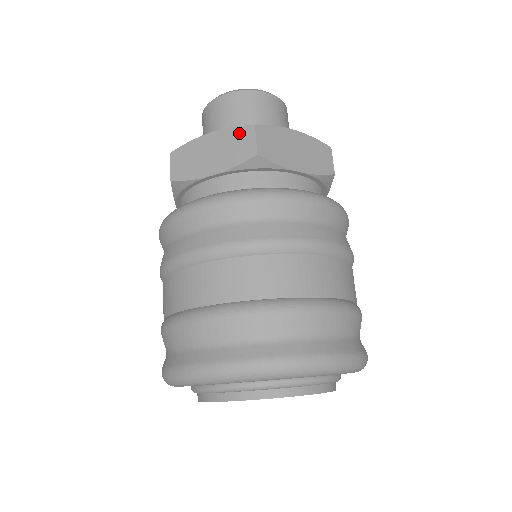
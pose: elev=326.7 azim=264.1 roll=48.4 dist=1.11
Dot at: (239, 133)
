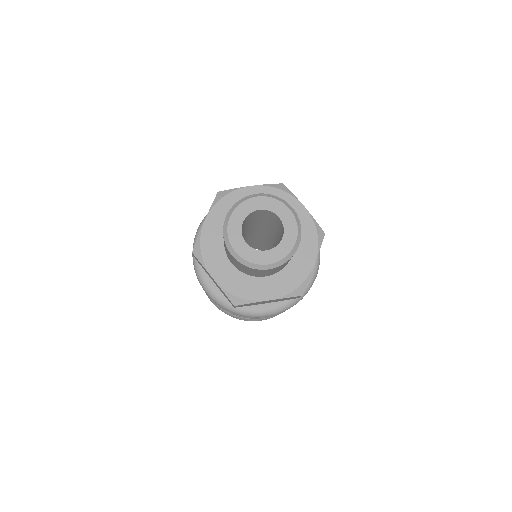
Dot at: occluded
